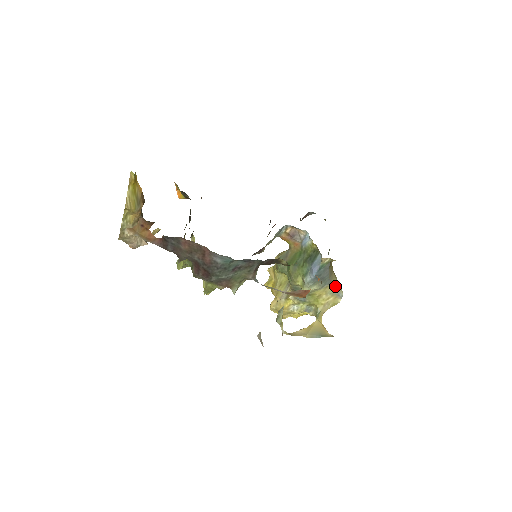
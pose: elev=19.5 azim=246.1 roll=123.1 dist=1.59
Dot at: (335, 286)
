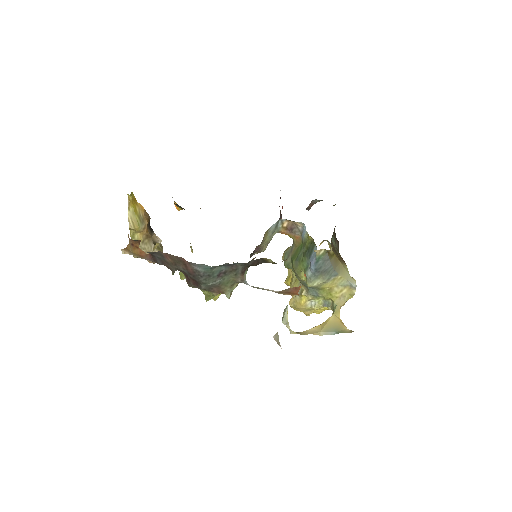
Dot at: (345, 277)
